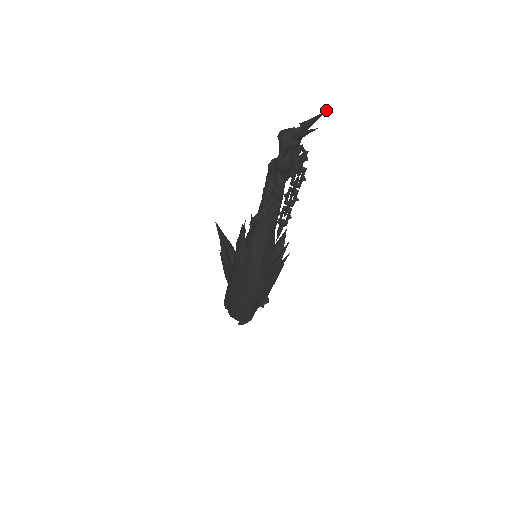
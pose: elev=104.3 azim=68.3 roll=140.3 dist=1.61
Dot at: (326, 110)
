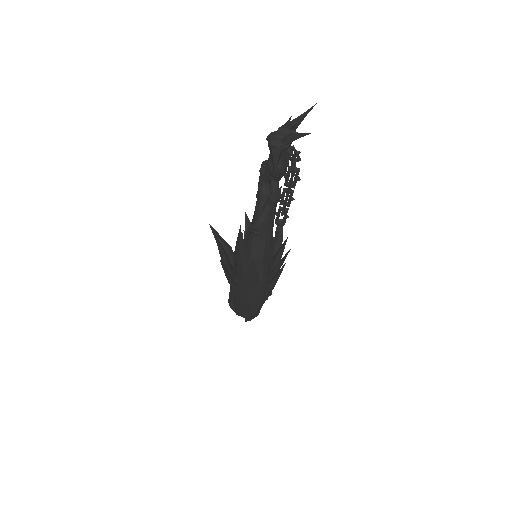
Dot at: (314, 105)
